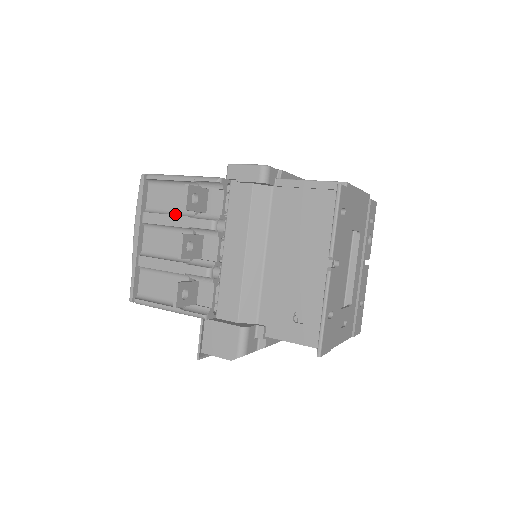
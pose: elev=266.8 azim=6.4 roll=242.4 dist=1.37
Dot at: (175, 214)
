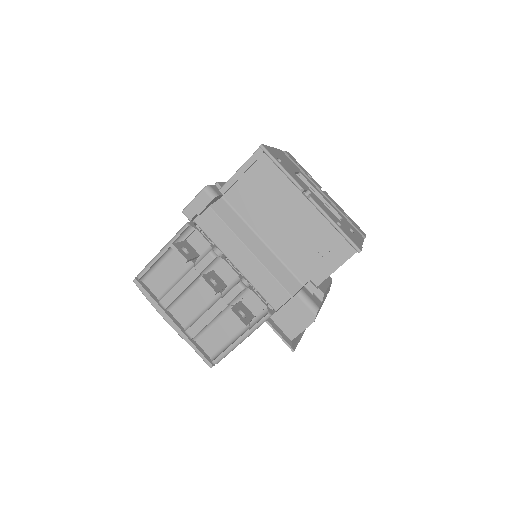
Dot at: (181, 279)
